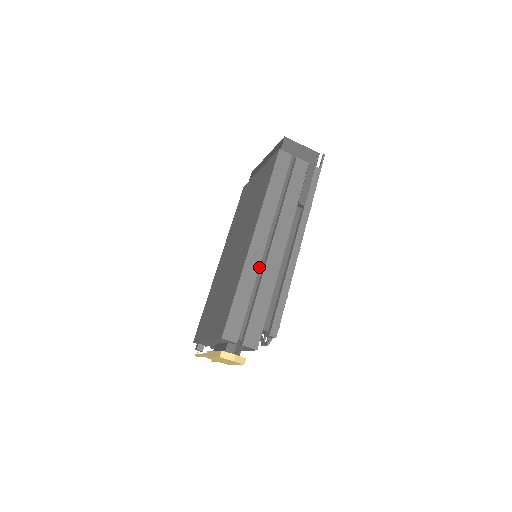
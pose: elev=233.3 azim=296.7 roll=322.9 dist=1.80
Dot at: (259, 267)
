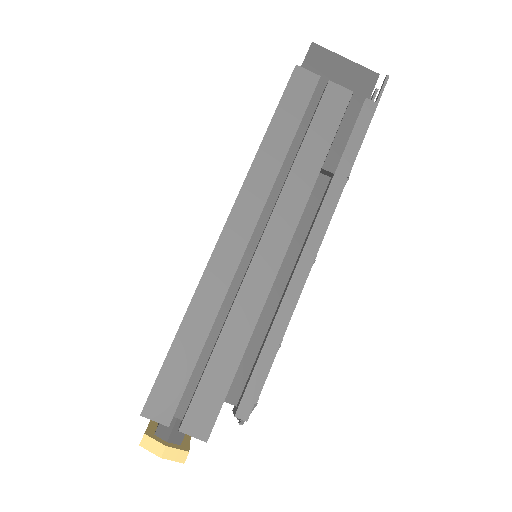
Dot at: (232, 285)
